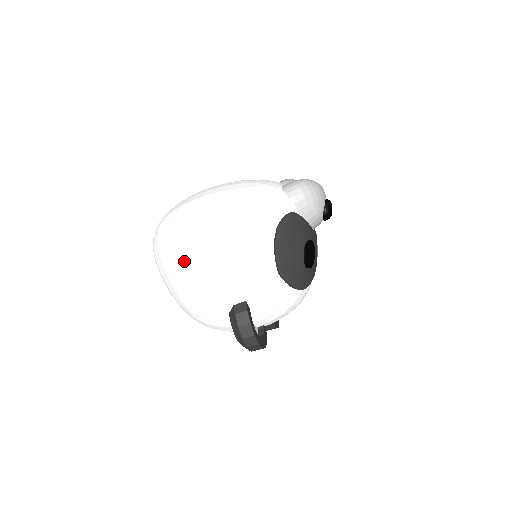
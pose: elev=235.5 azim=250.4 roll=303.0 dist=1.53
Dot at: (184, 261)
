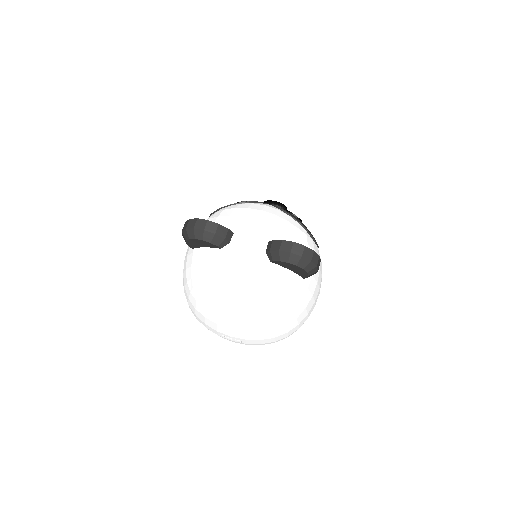
Dot at: occluded
